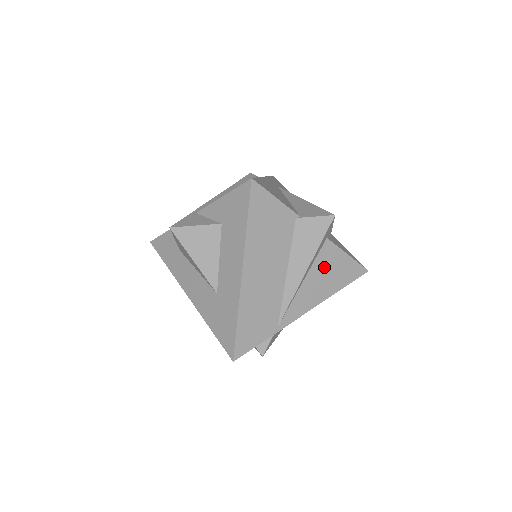
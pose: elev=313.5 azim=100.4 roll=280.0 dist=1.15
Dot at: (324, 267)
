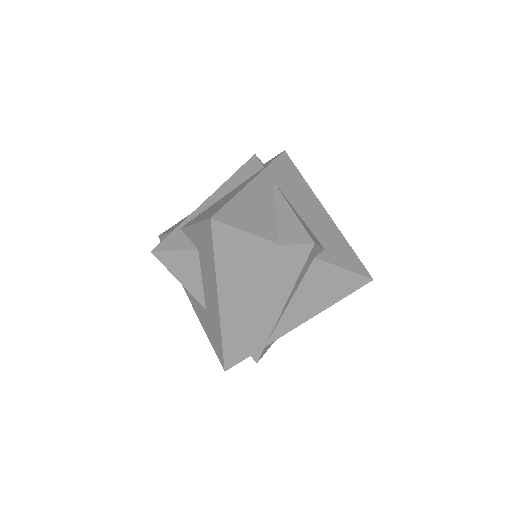
Dot at: (315, 284)
